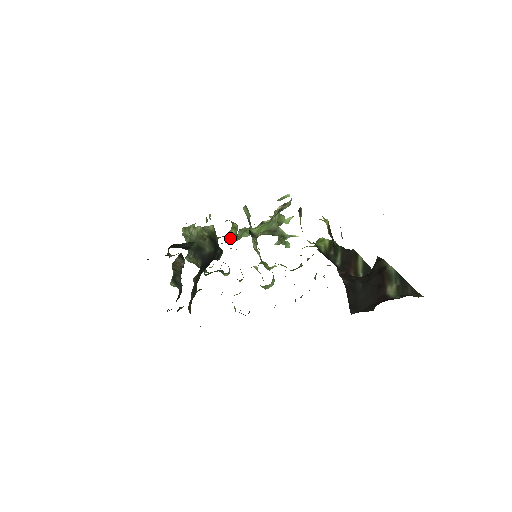
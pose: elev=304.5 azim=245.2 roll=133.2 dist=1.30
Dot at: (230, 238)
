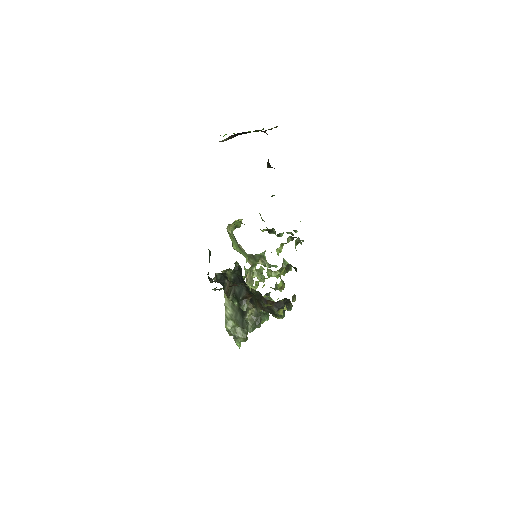
Dot at: occluded
